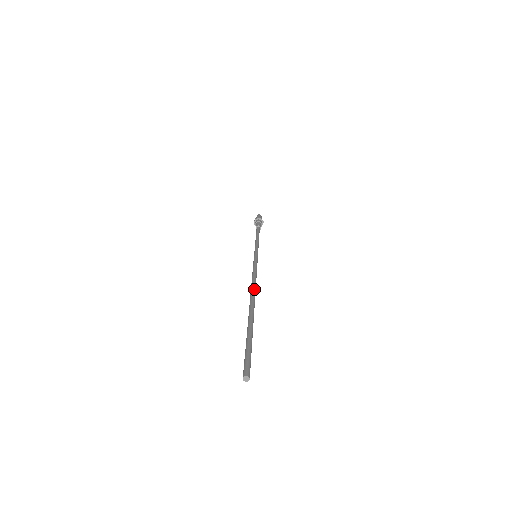
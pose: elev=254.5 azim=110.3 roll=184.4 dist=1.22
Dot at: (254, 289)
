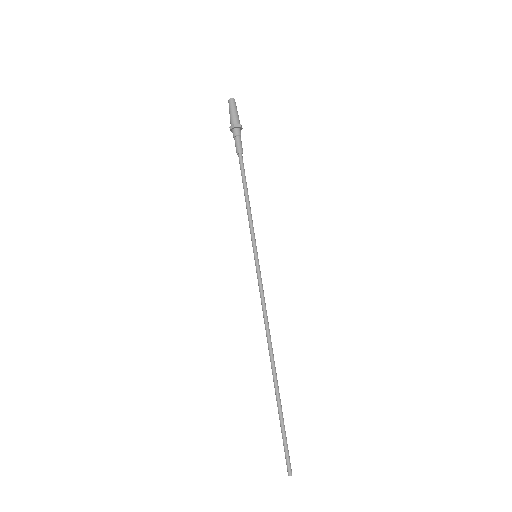
Dot at: (269, 346)
